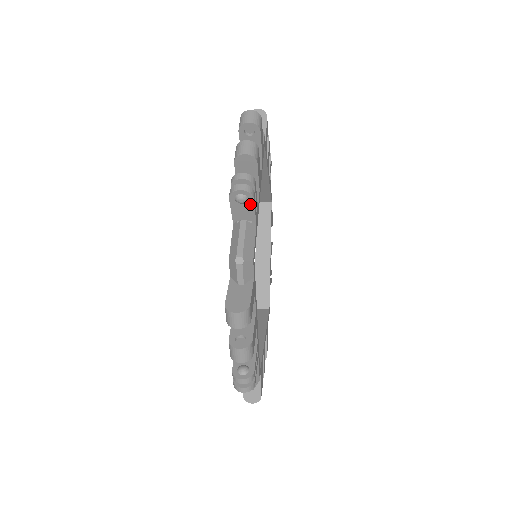
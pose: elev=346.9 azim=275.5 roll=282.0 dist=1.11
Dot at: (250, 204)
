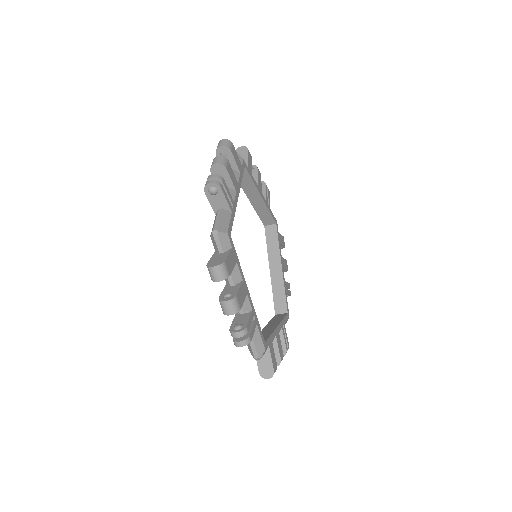
Dot at: (221, 194)
